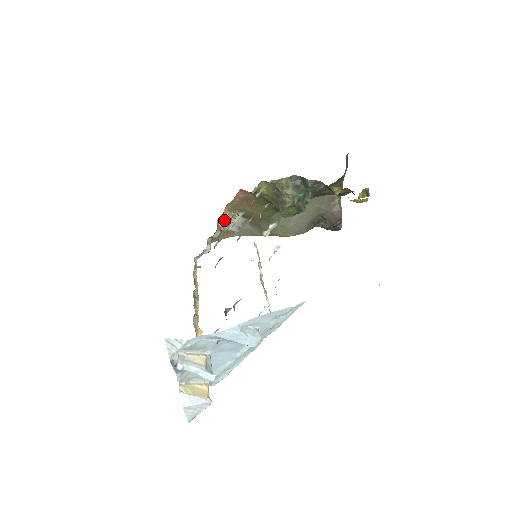
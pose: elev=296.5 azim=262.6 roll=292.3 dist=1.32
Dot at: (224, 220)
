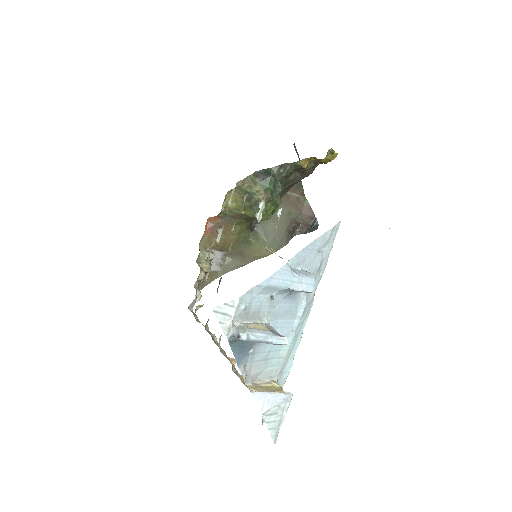
Dot at: (203, 260)
